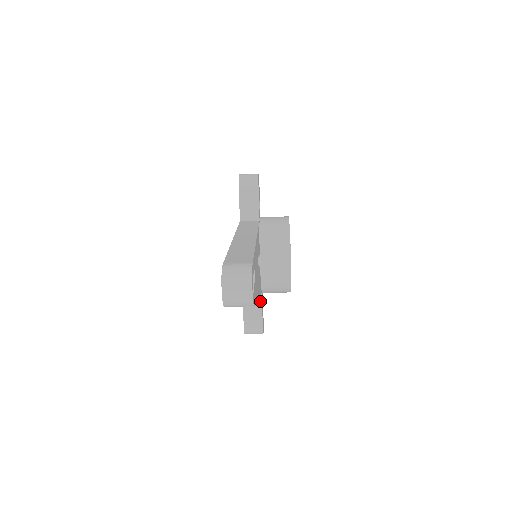
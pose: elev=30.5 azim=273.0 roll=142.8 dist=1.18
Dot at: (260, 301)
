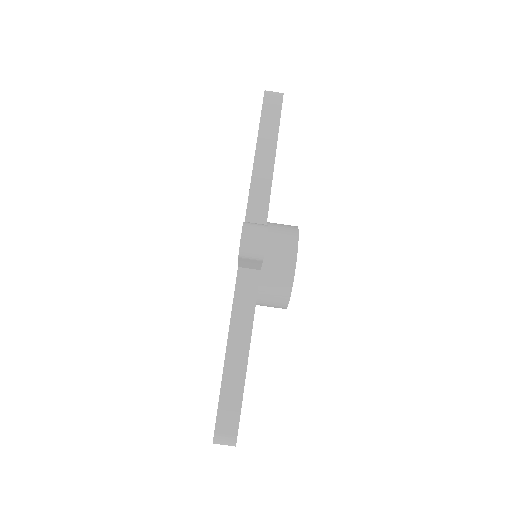
Dot at: occluded
